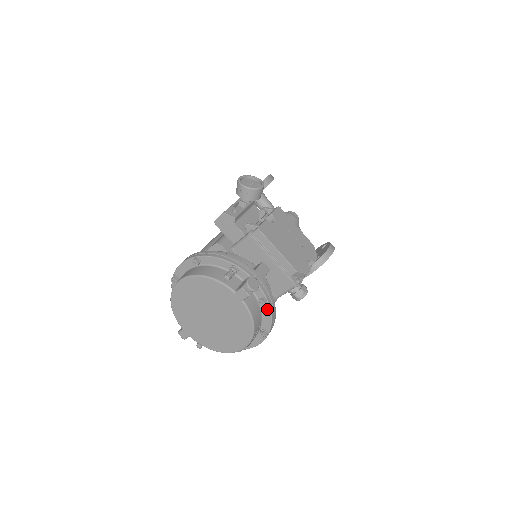
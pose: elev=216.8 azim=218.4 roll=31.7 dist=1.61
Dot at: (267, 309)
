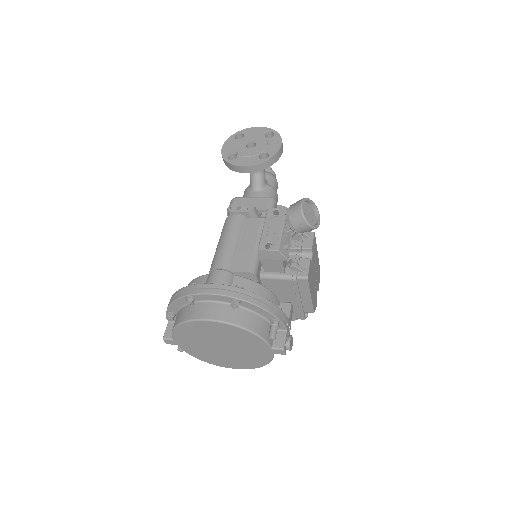
Dot at: occluded
